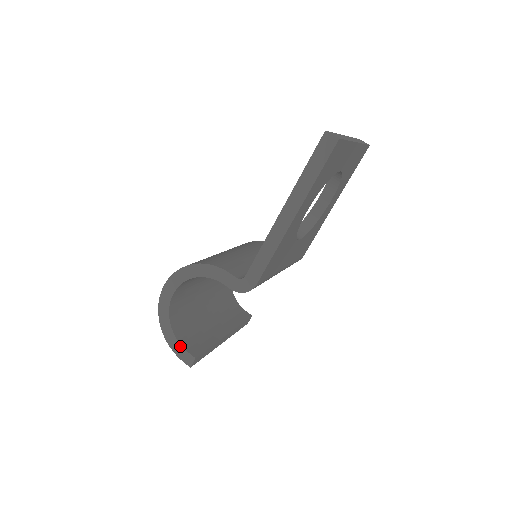
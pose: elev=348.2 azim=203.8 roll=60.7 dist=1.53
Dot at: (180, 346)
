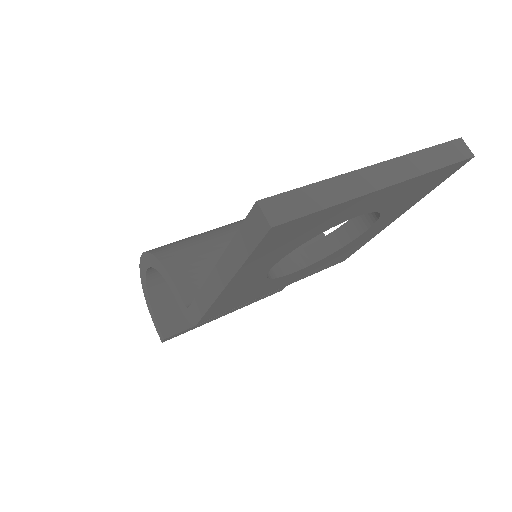
Dot at: (155, 319)
